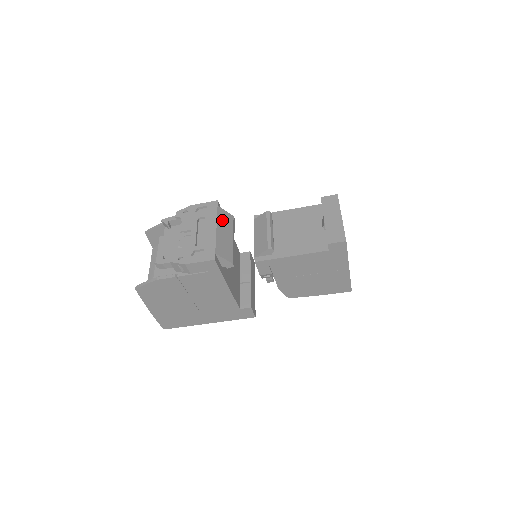
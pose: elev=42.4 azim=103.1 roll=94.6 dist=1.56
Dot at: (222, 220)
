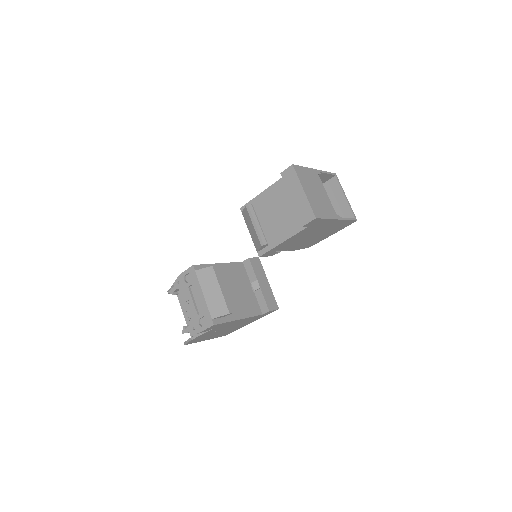
Dot at: (204, 281)
